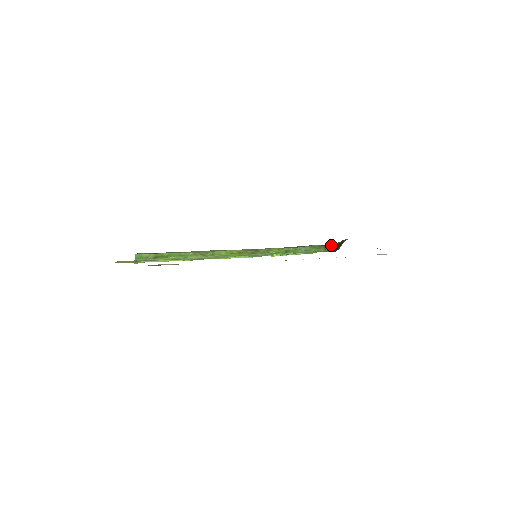
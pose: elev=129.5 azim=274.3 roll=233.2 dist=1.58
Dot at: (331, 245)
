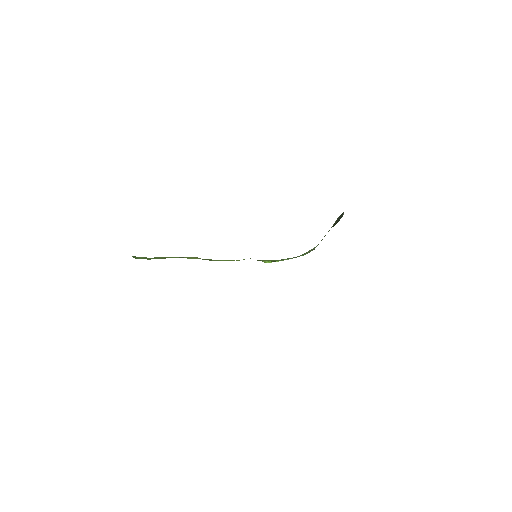
Dot at: (314, 247)
